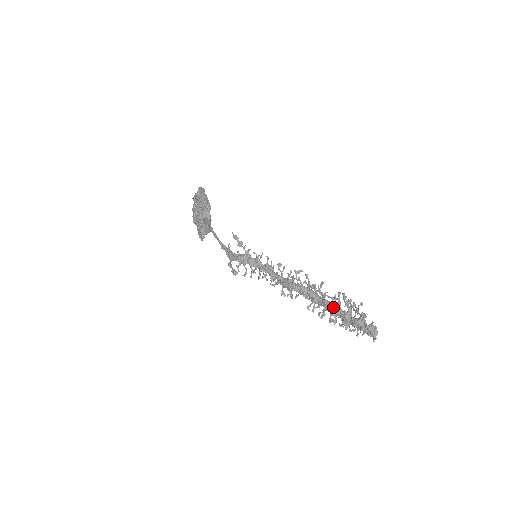
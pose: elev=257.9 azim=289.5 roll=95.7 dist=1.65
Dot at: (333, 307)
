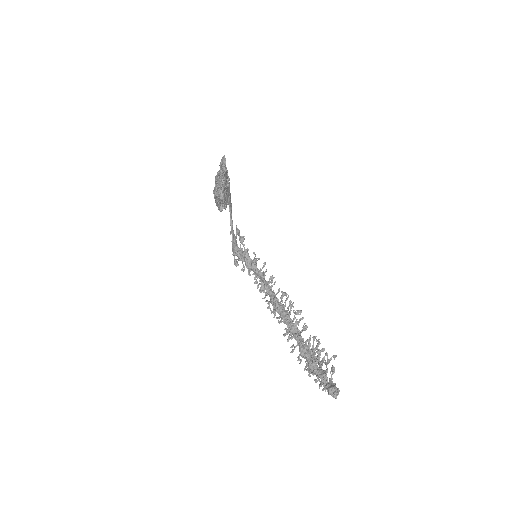
Dot at: (302, 350)
